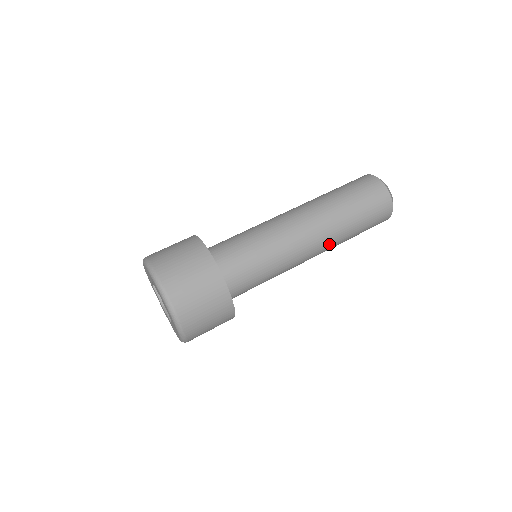
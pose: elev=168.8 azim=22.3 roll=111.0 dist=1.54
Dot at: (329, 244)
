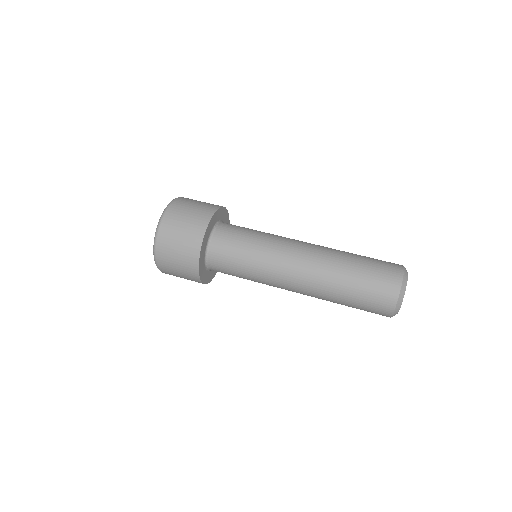
Dot at: (312, 294)
